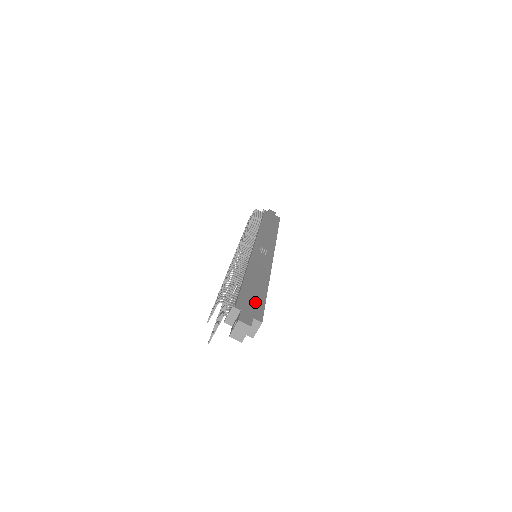
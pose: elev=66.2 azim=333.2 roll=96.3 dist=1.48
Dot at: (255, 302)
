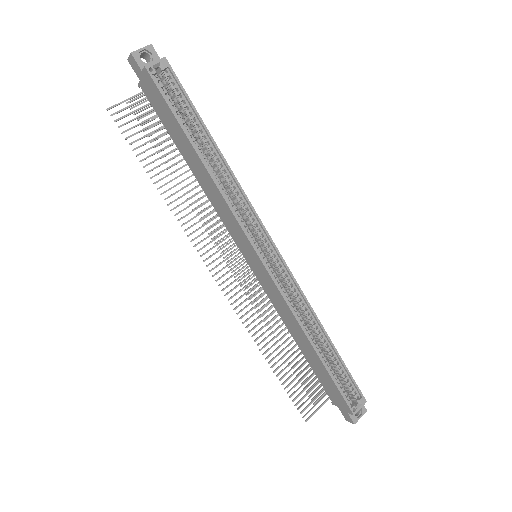
Dot at: occluded
